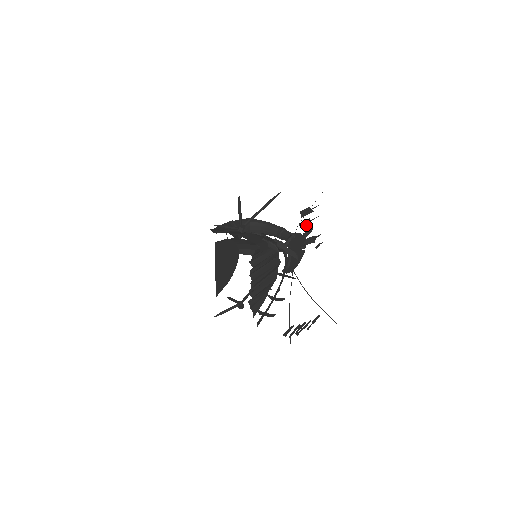
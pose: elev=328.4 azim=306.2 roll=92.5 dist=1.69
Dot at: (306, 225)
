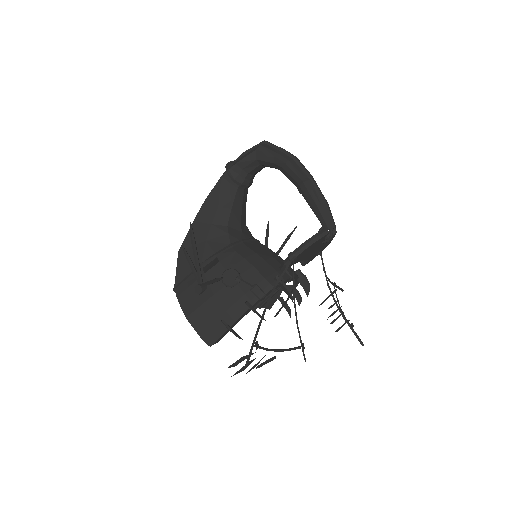
Dot at: (248, 365)
